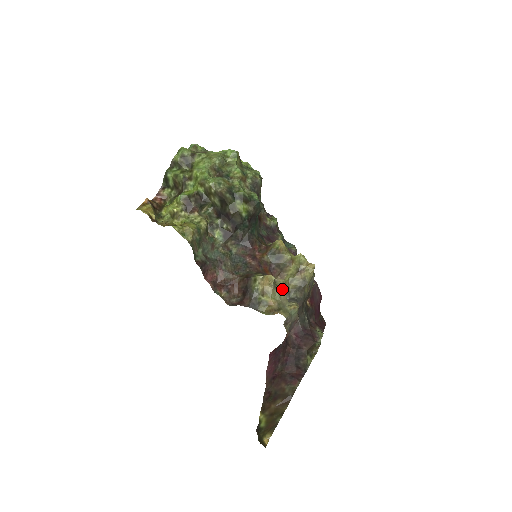
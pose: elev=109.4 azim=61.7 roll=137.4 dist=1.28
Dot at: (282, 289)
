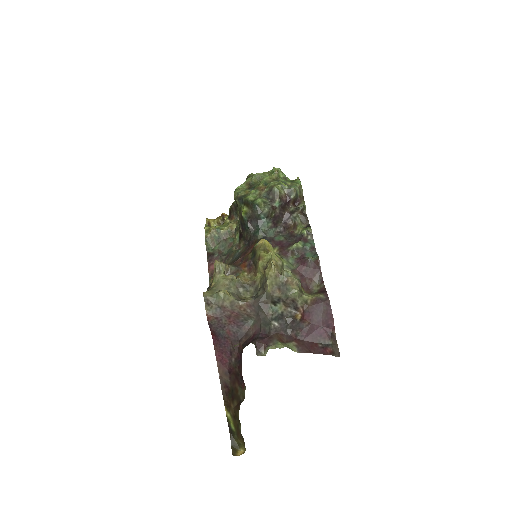
Dot at: (230, 278)
